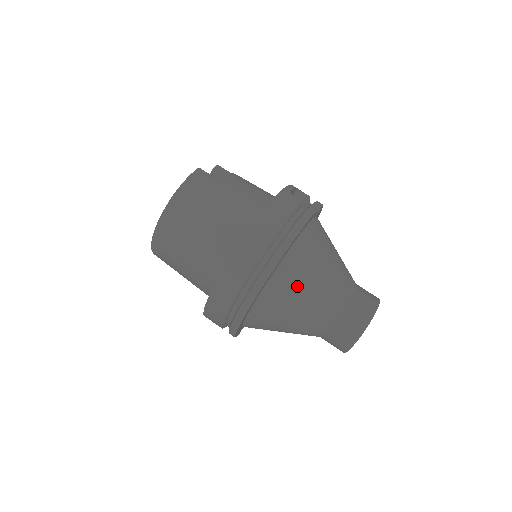
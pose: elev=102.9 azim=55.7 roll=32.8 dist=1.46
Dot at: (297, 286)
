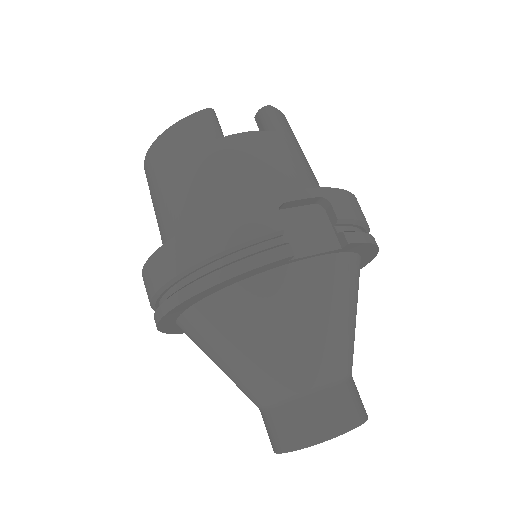
Dot at: (219, 340)
